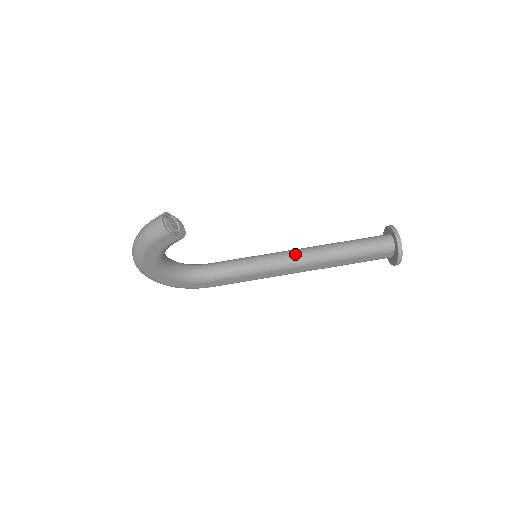
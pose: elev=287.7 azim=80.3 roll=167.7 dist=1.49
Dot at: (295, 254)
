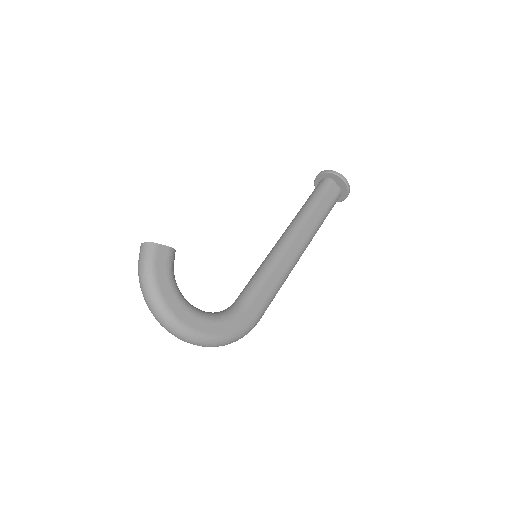
Dot at: (281, 236)
